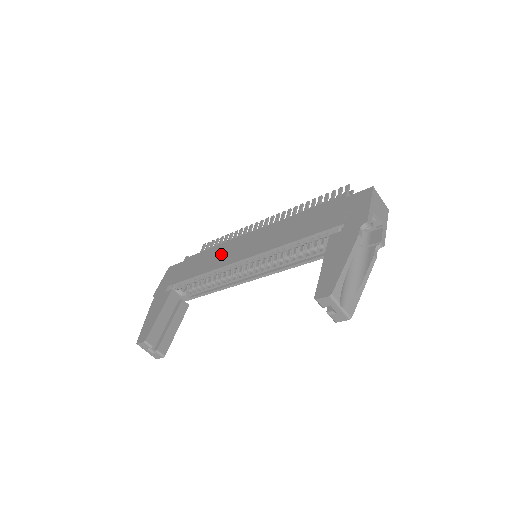
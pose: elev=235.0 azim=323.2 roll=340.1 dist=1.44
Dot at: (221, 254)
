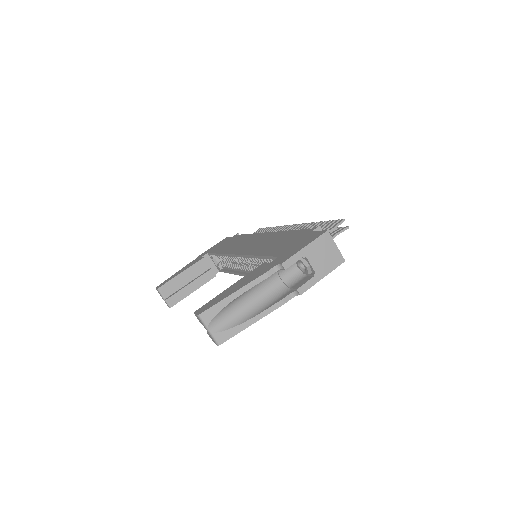
Dot at: (240, 242)
